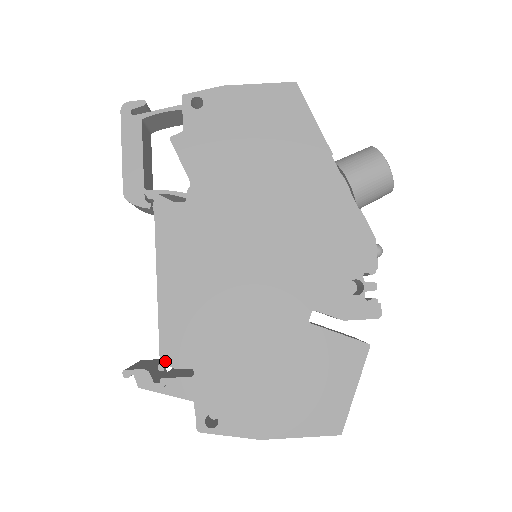
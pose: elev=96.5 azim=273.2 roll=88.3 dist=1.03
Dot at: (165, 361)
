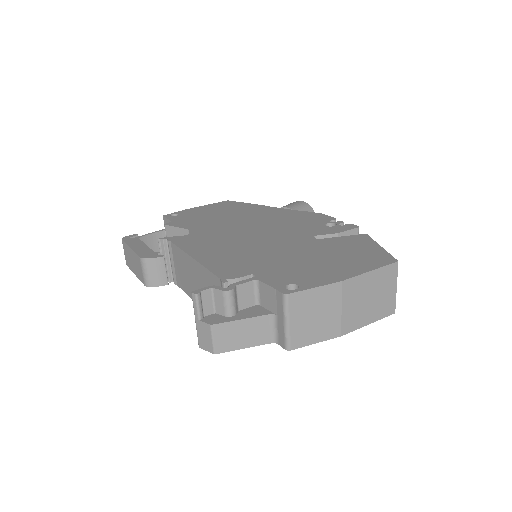
Dot at: (225, 278)
